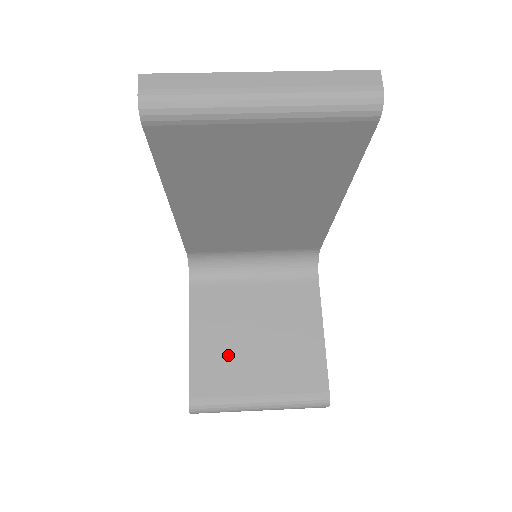
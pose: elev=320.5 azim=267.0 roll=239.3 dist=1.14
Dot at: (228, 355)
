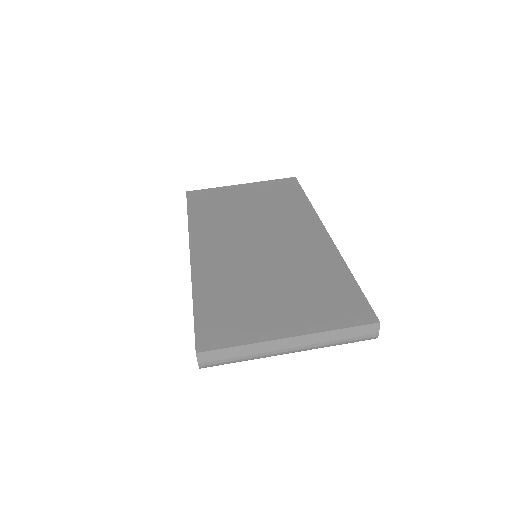
Dot at: occluded
